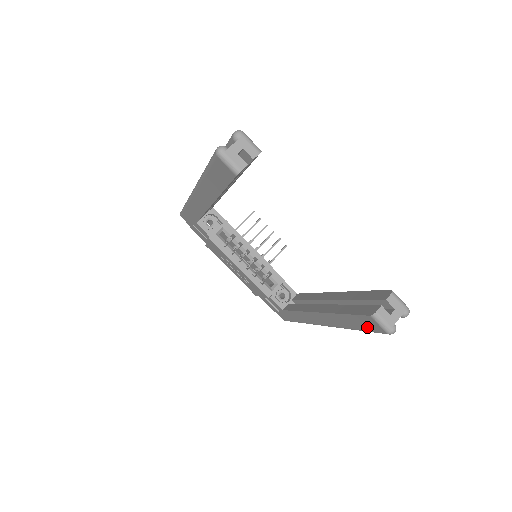
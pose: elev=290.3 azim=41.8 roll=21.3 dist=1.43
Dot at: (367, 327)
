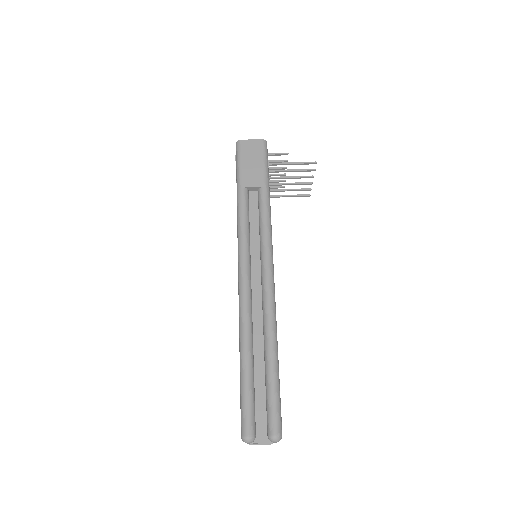
Dot at: occluded
